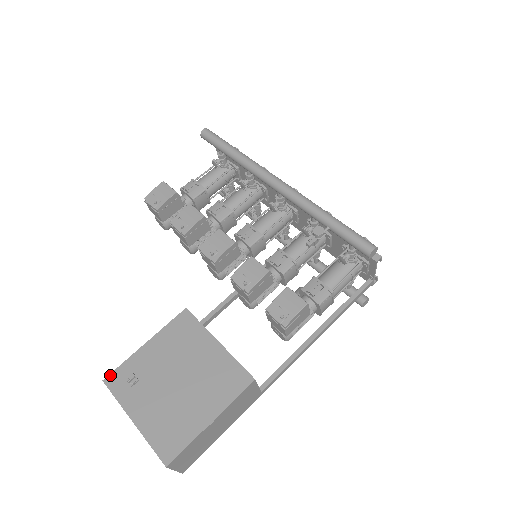
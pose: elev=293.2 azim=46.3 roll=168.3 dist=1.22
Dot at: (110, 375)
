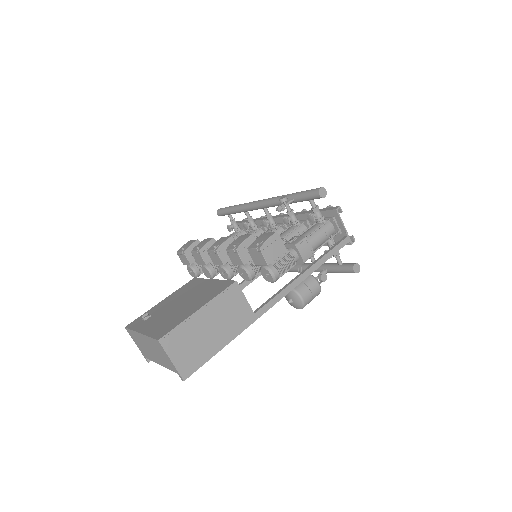
Dot at: (131, 323)
